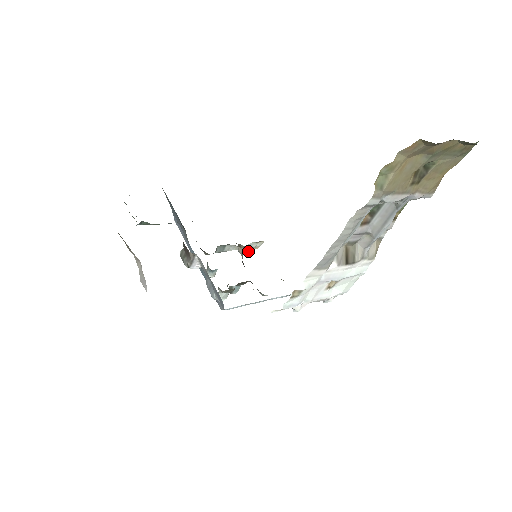
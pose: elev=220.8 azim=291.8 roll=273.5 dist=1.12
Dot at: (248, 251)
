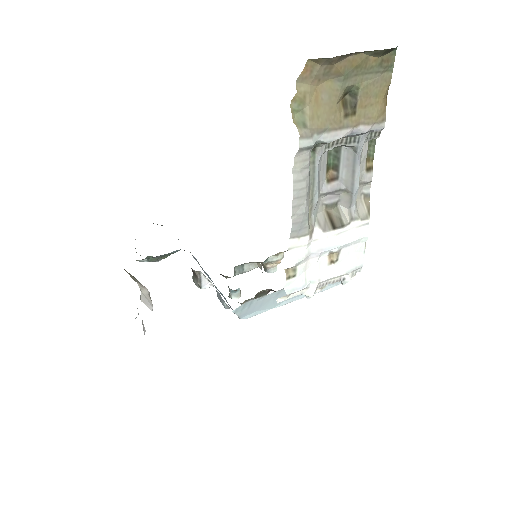
Dot at: (273, 268)
